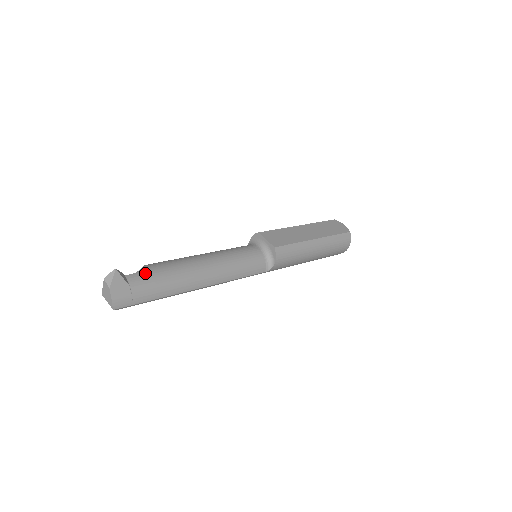
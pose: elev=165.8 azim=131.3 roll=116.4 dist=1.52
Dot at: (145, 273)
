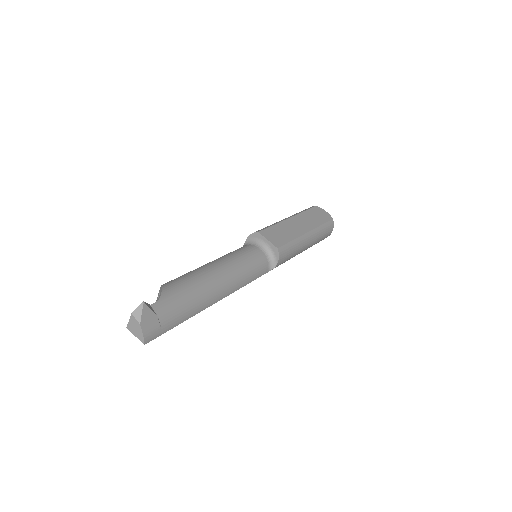
Dot at: (168, 298)
